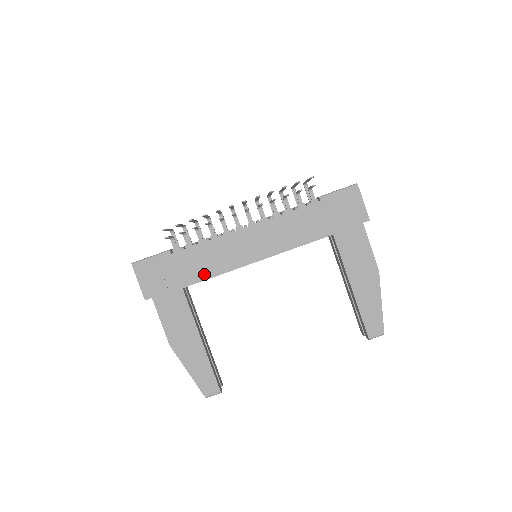
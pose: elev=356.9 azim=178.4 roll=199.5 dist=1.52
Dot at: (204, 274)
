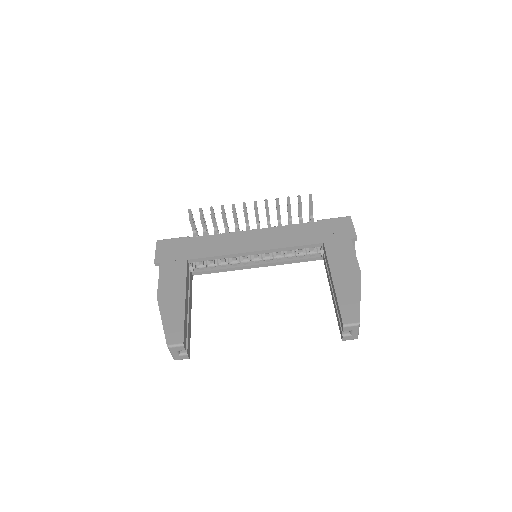
Dot at: (208, 253)
